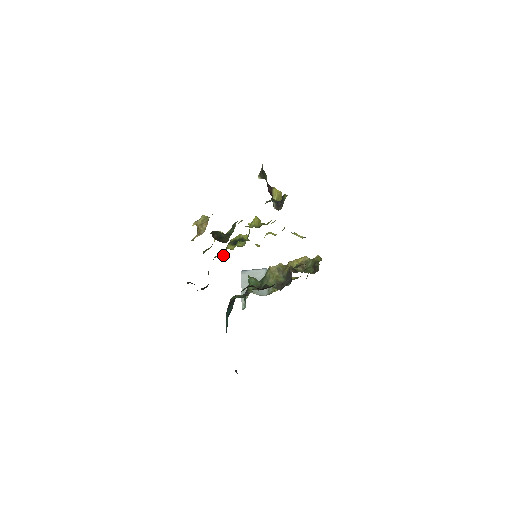
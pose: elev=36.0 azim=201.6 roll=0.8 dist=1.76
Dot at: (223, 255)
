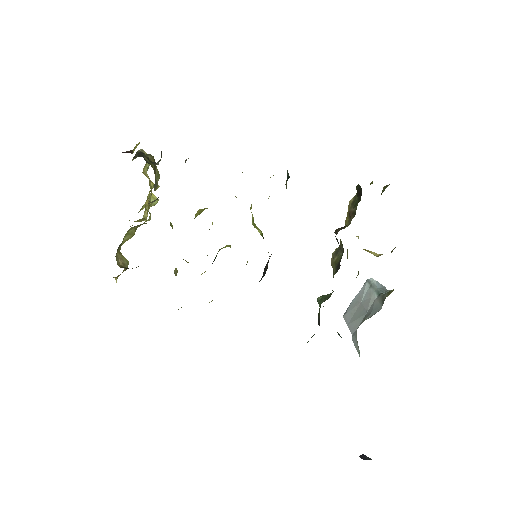
Dot at: occluded
